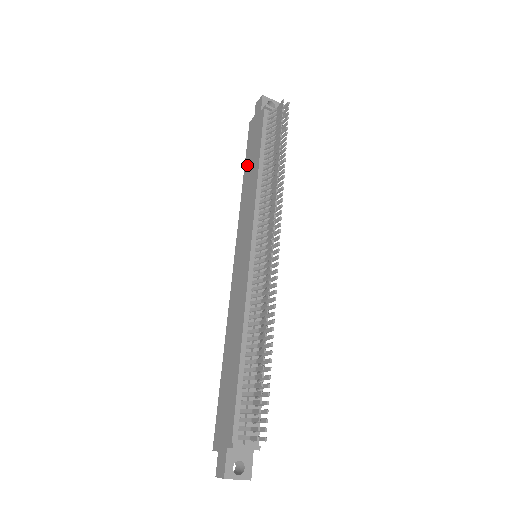
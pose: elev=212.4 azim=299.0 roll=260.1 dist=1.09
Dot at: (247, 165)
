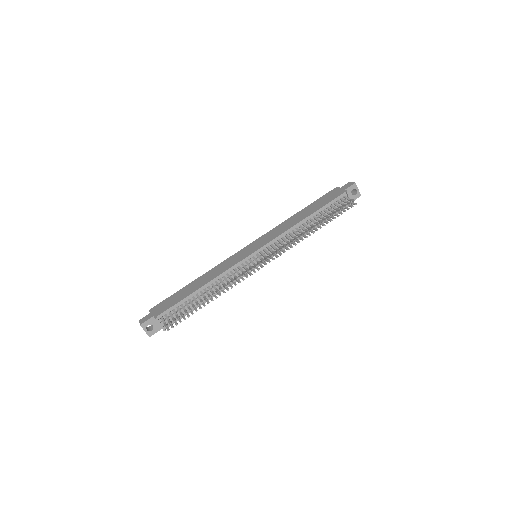
Dot at: (307, 208)
